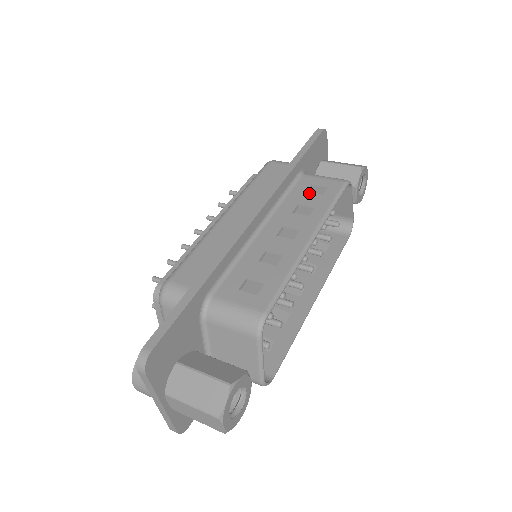
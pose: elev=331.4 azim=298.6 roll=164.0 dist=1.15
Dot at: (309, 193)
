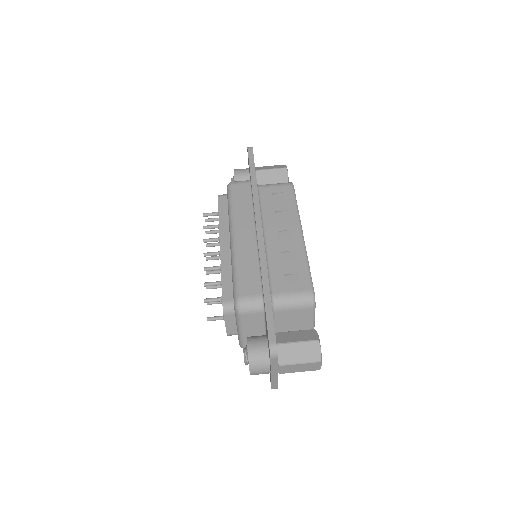
Dot at: (275, 200)
